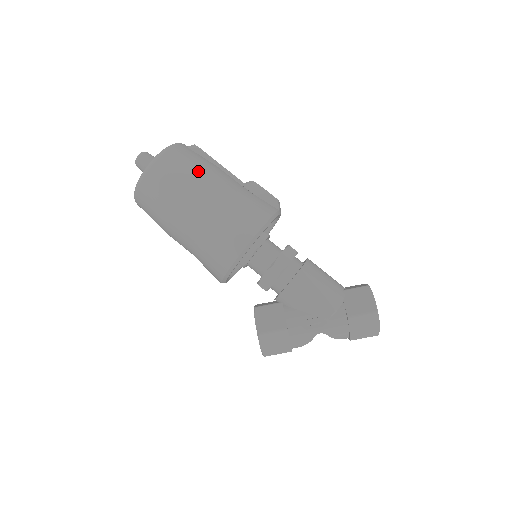
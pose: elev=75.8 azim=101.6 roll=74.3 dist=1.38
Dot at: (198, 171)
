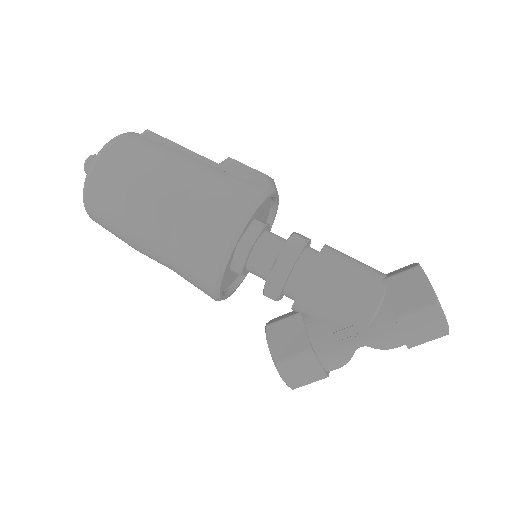
Dot at: (150, 162)
